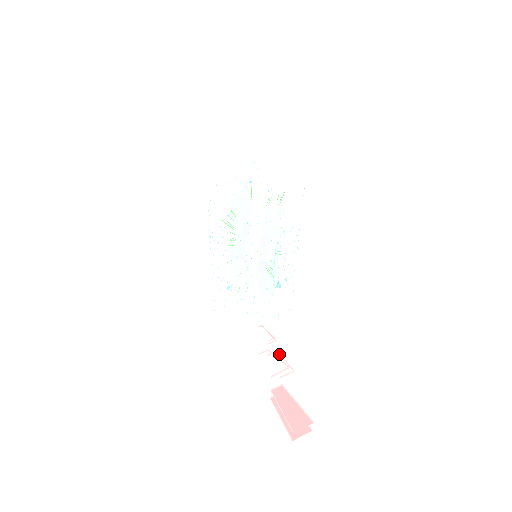
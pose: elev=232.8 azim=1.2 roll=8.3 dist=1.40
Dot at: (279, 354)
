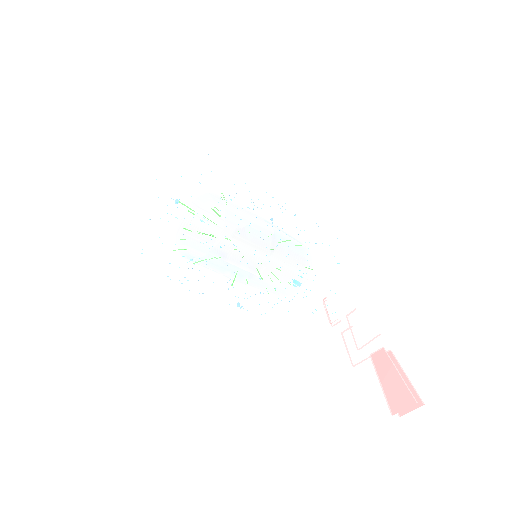
Dot at: occluded
